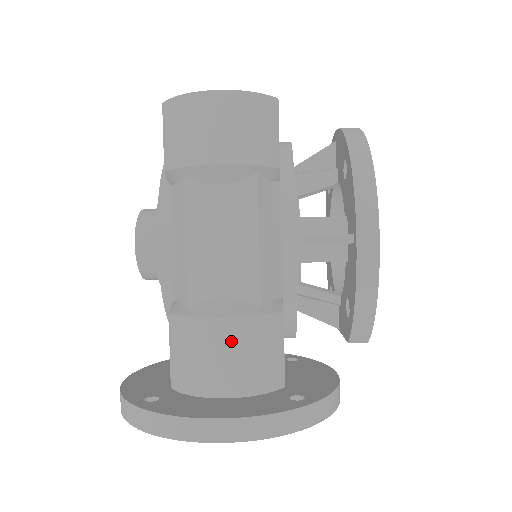
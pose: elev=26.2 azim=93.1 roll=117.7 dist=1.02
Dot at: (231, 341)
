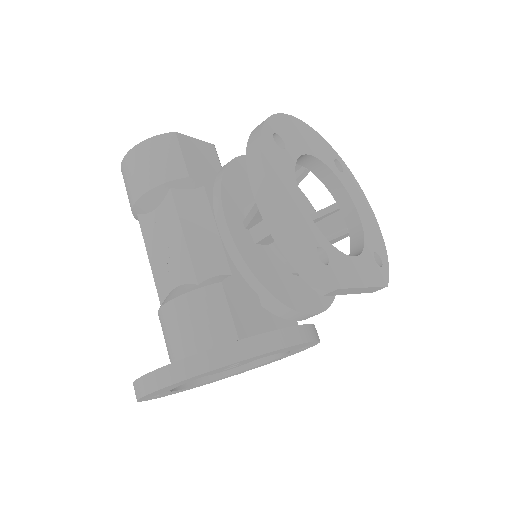
Dot at: (179, 316)
